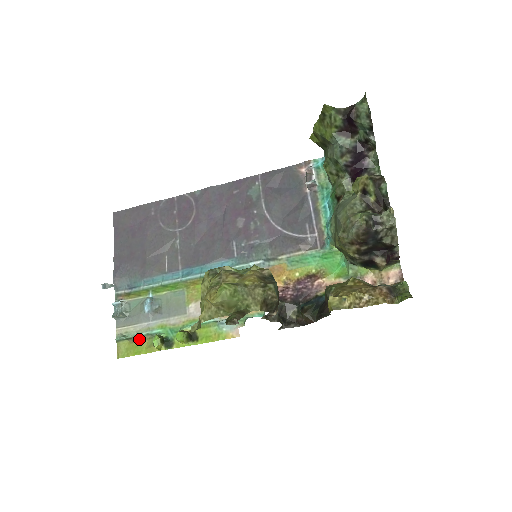
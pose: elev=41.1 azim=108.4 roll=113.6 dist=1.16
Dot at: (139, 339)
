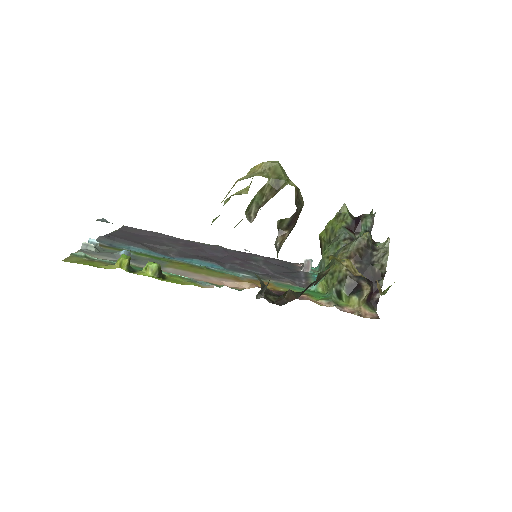
Dot at: (99, 261)
